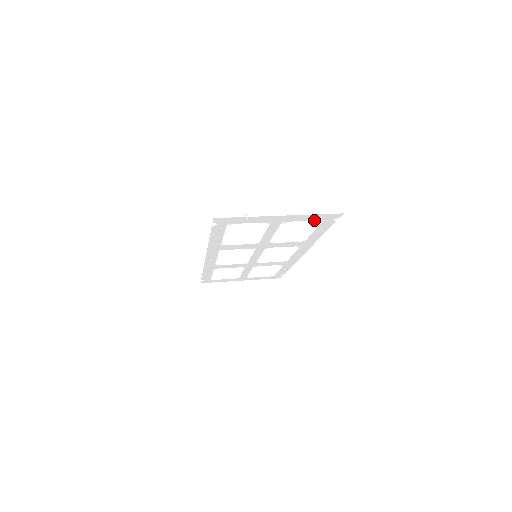
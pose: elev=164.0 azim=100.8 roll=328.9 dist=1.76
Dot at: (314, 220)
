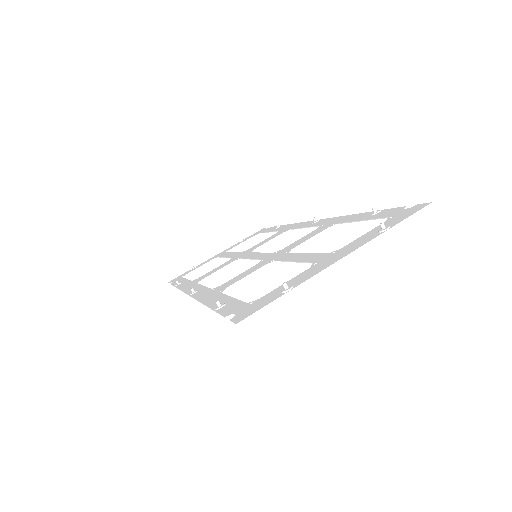
Dot at: (379, 225)
